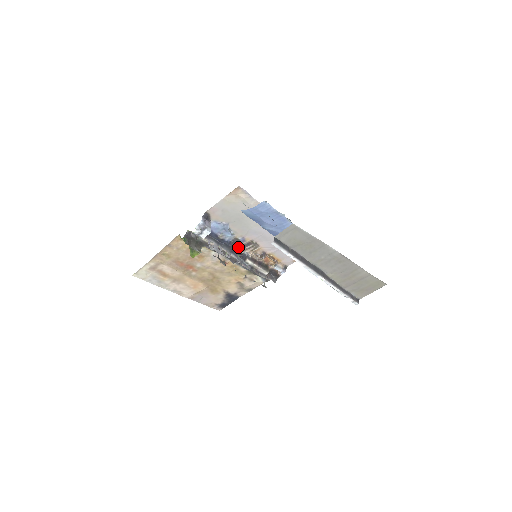
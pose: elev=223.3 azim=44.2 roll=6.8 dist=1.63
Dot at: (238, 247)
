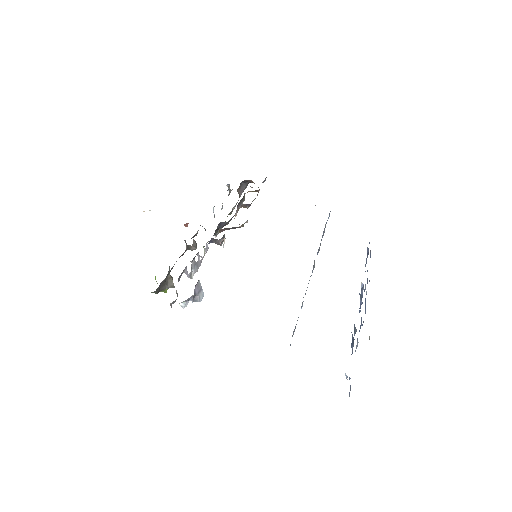
Dot at: (223, 241)
